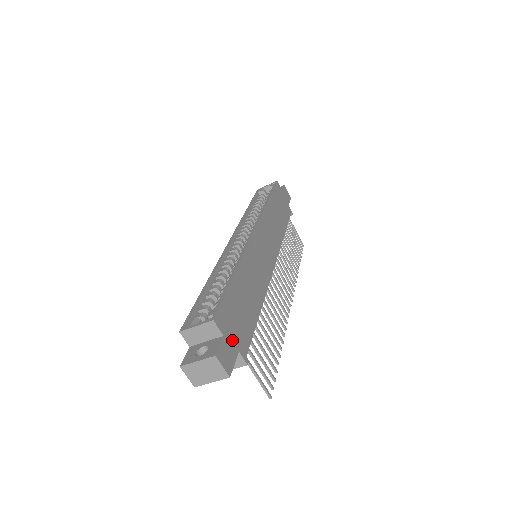
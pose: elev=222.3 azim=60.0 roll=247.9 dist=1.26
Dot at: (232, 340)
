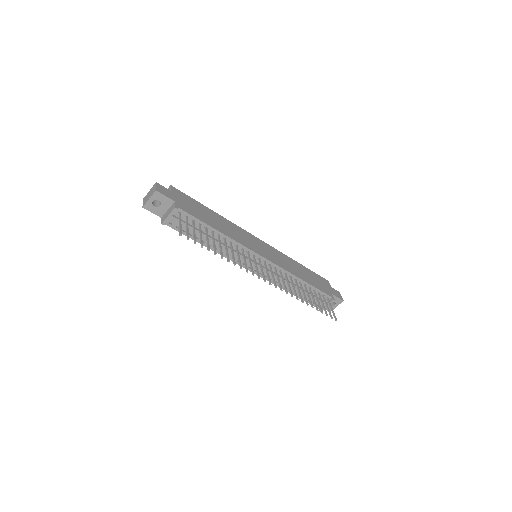
Dot at: (175, 197)
